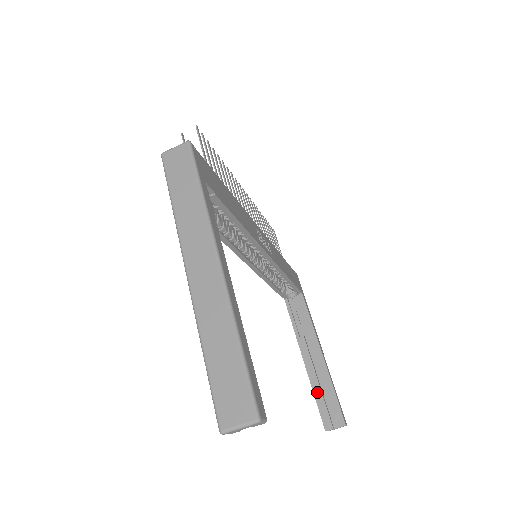
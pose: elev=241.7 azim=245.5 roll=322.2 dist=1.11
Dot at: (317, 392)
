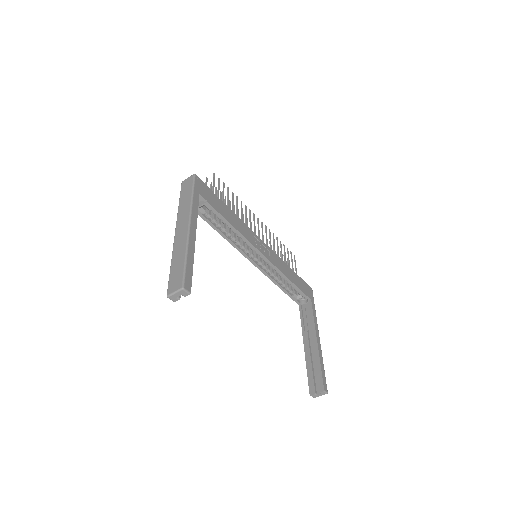
Dot at: (309, 368)
